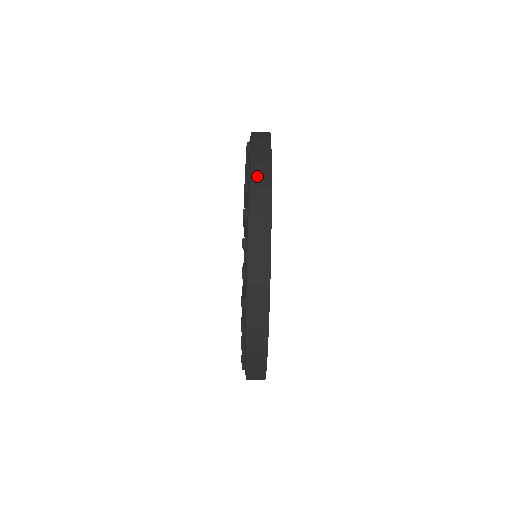
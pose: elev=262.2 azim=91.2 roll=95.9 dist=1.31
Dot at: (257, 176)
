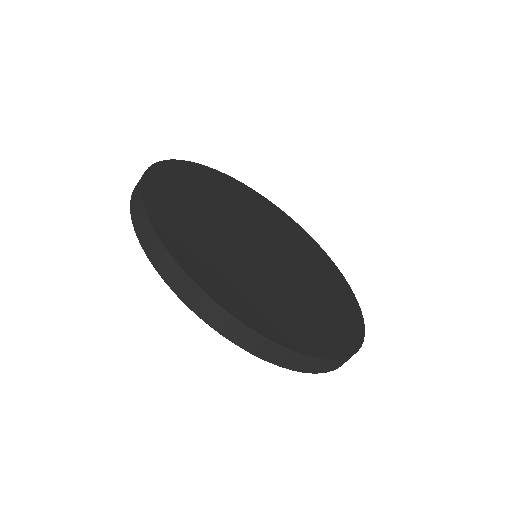
Dot at: (145, 240)
